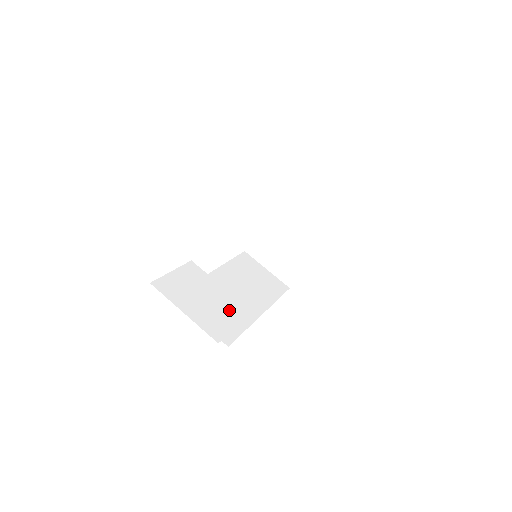
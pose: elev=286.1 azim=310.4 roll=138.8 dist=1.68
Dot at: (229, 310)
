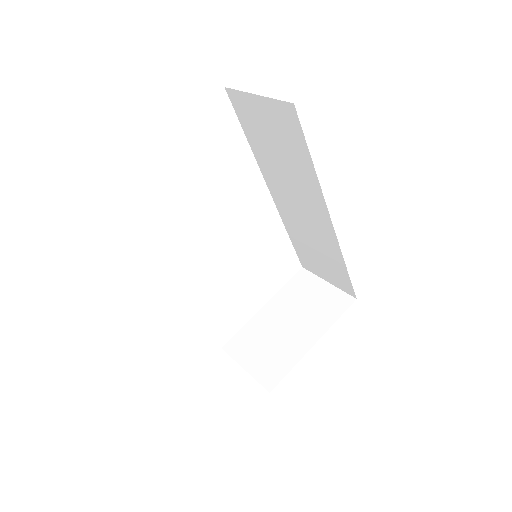
Dot at: occluded
